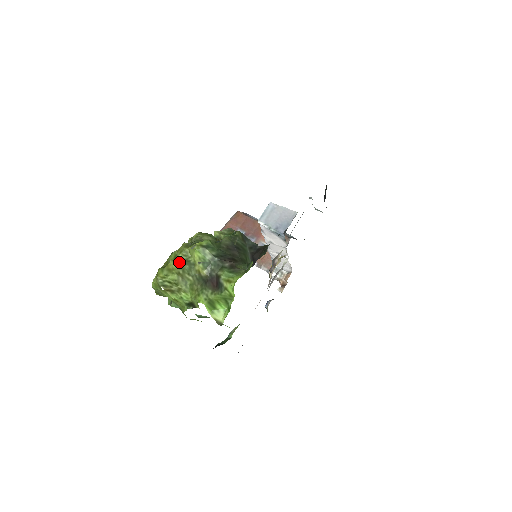
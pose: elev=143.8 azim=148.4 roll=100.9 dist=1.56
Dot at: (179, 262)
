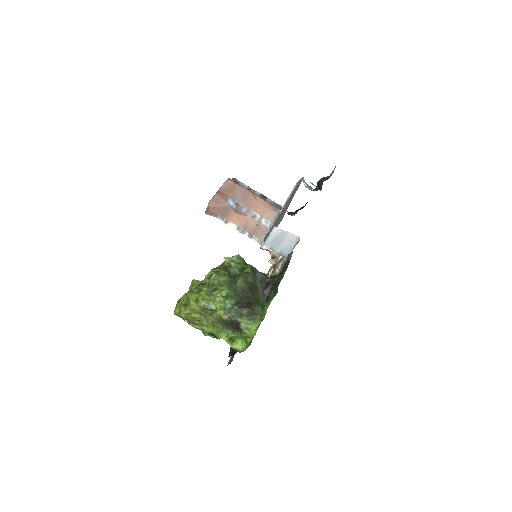
Dot at: (202, 308)
